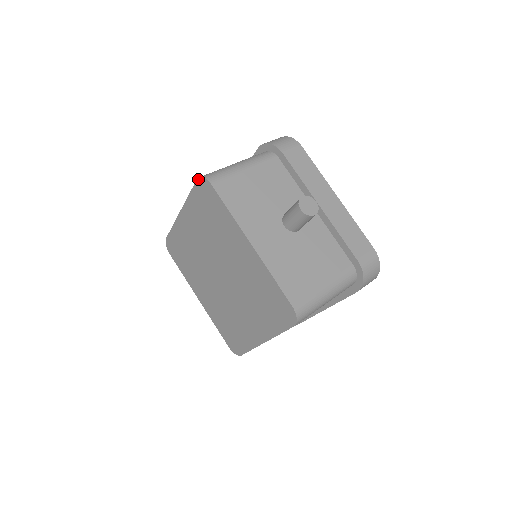
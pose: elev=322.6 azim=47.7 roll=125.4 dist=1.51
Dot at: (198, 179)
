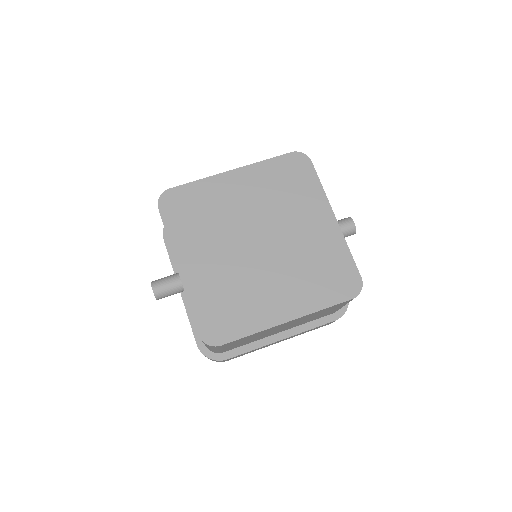
Dot at: (294, 152)
